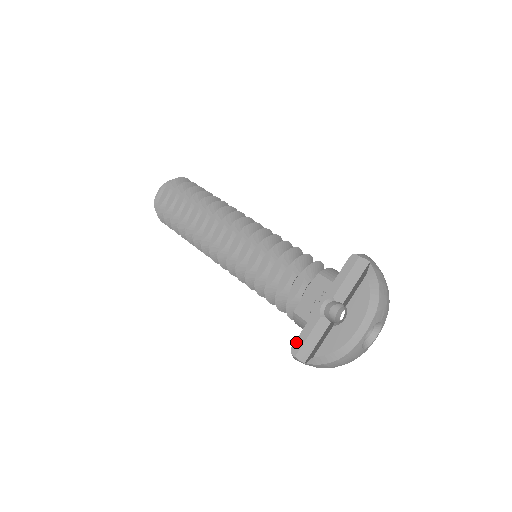
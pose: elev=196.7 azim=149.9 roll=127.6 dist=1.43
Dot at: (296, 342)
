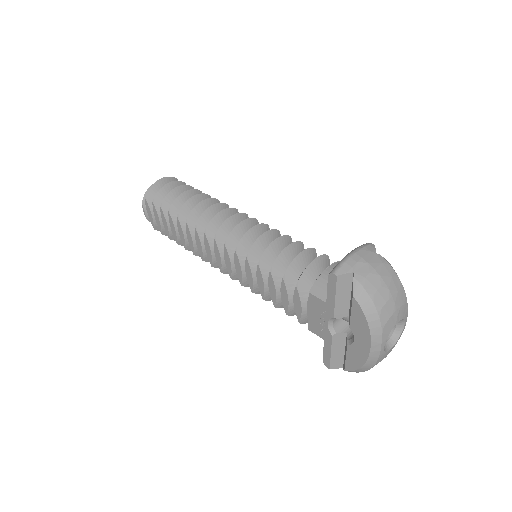
Dot at: (324, 357)
